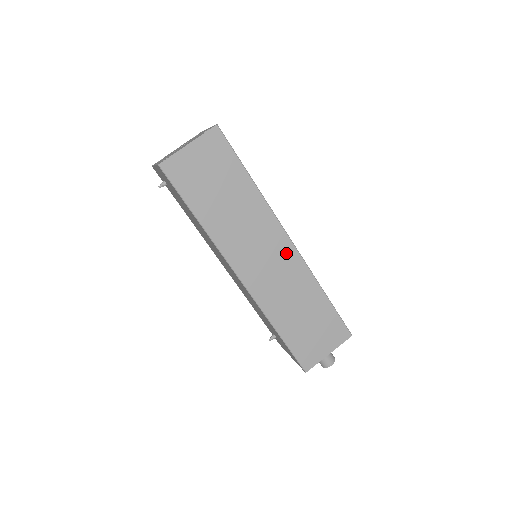
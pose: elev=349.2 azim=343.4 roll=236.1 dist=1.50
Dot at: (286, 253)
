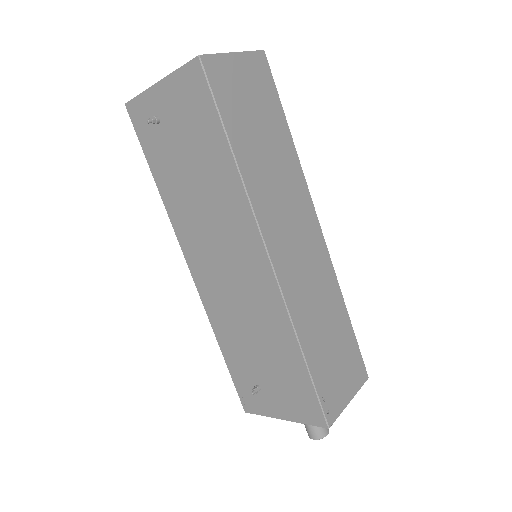
Dot at: (316, 242)
